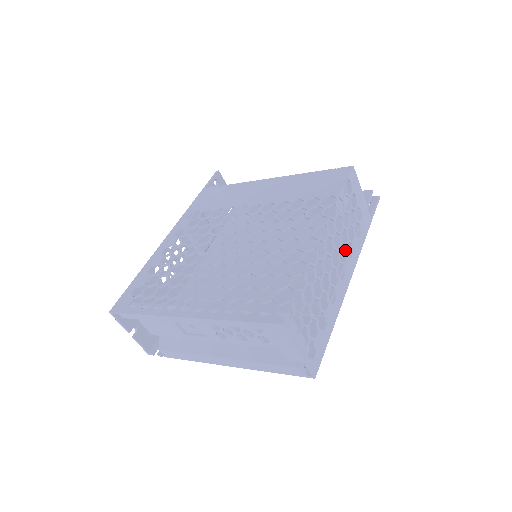
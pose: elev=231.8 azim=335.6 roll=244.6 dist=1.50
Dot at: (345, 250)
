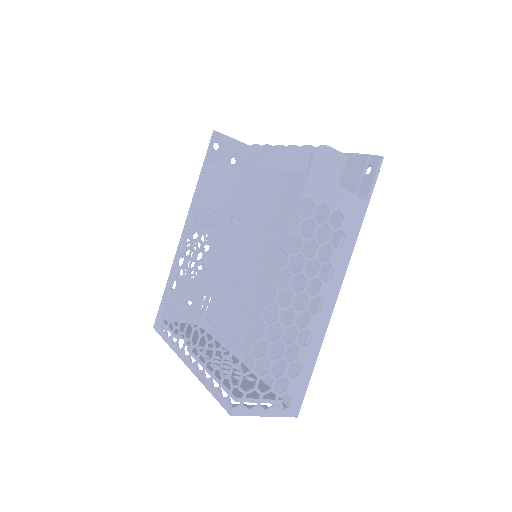
Dot at: (318, 279)
